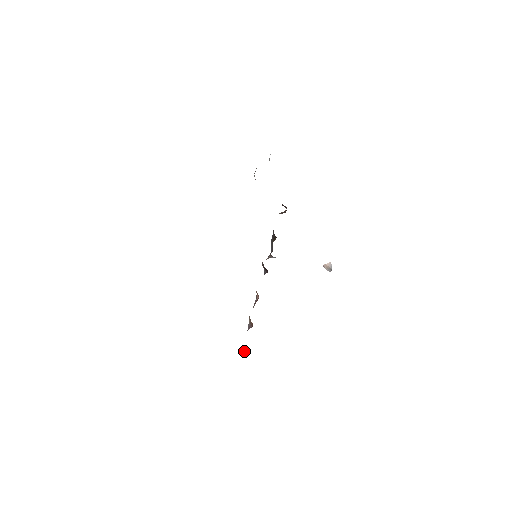
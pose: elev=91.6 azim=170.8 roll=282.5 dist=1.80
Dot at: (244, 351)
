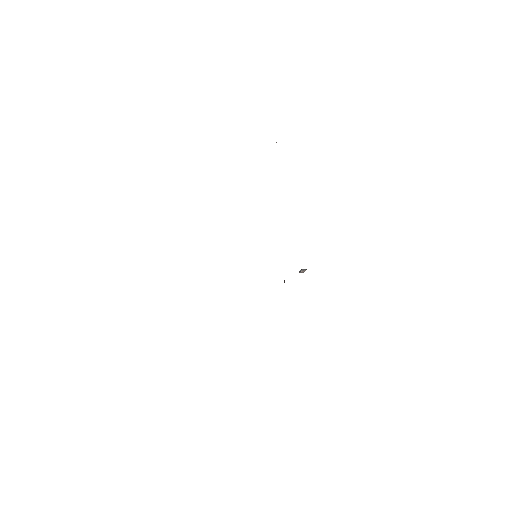
Dot at: occluded
